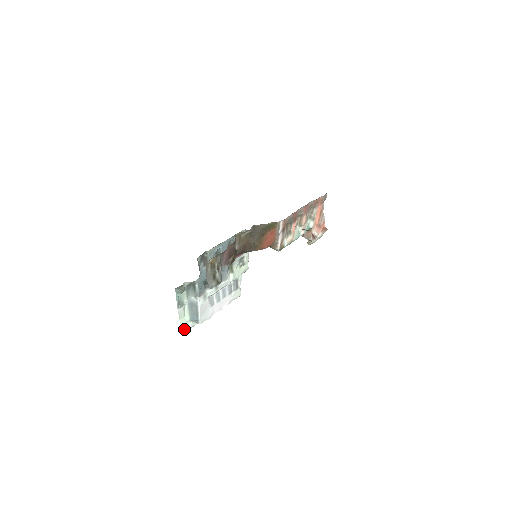
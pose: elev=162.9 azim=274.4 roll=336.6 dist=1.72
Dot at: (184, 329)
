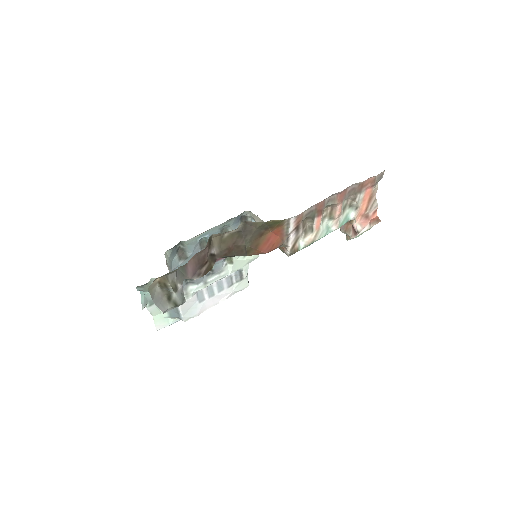
Dot at: (162, 326)
